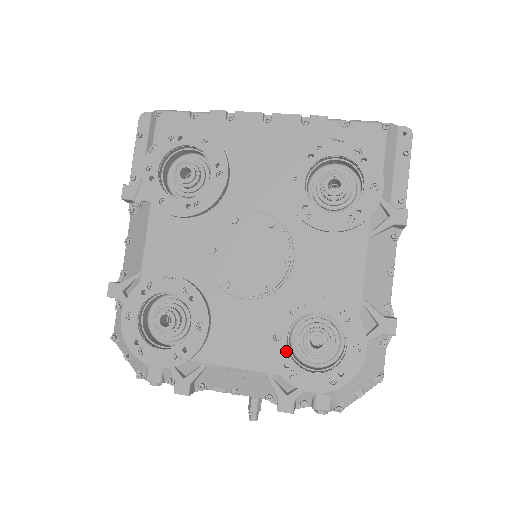
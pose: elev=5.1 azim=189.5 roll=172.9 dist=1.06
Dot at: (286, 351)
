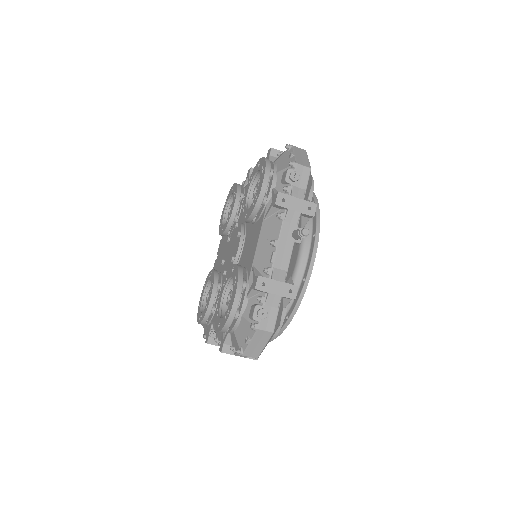
Dot at: (250, 207)
